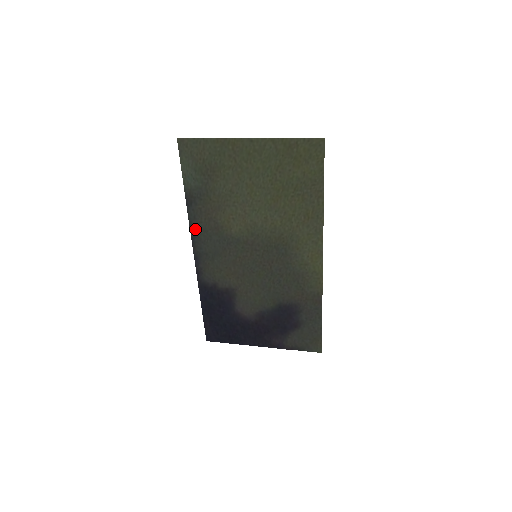
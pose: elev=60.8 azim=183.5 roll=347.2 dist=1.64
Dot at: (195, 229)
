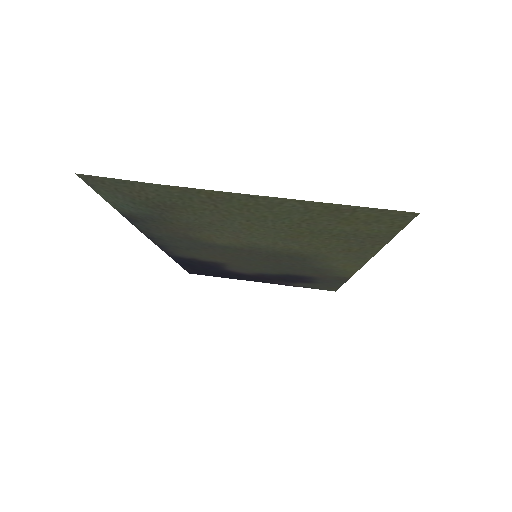
Dot at: (152, 234)
